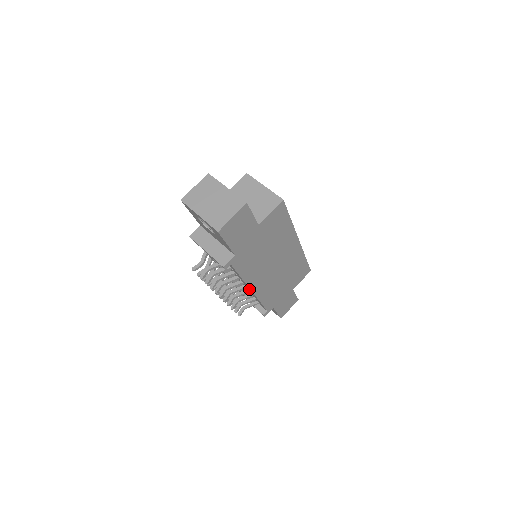
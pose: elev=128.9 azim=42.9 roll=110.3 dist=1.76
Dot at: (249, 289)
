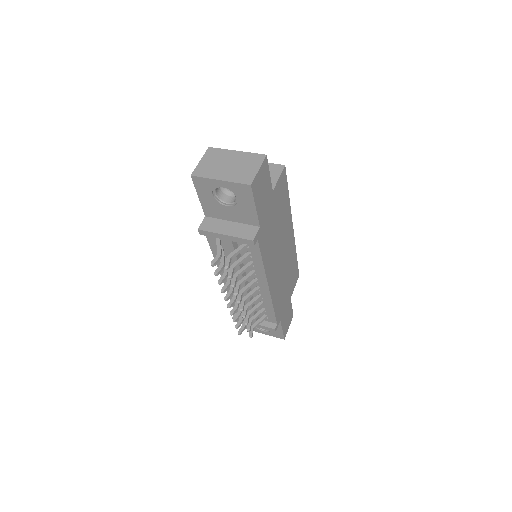
Dot at: (264, 288)
